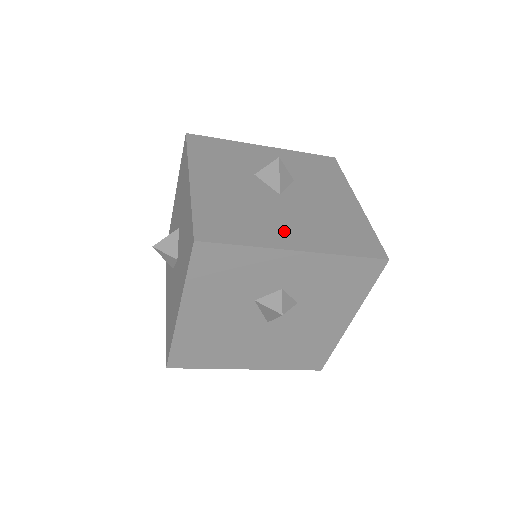
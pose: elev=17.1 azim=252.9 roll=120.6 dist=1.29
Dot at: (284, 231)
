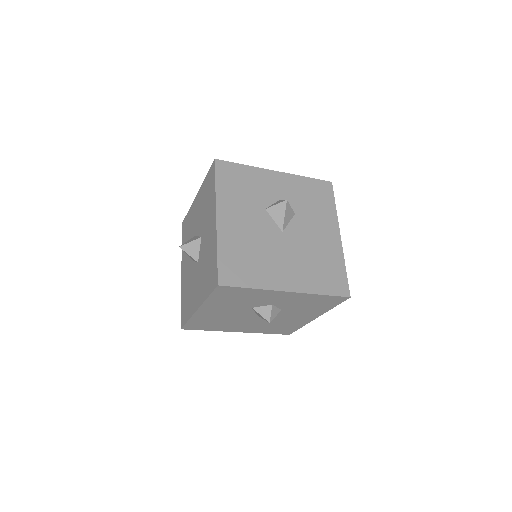
Dot at: (281, 272)
